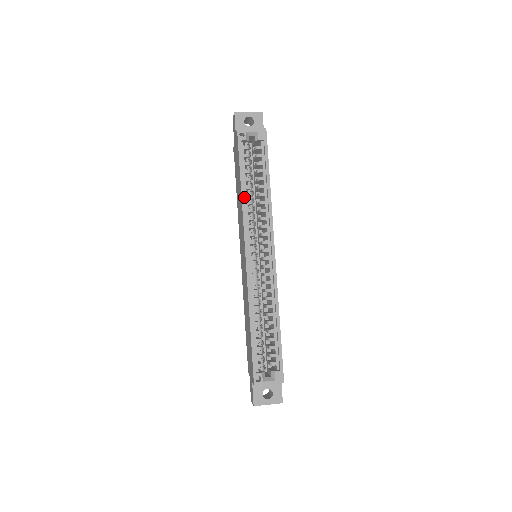
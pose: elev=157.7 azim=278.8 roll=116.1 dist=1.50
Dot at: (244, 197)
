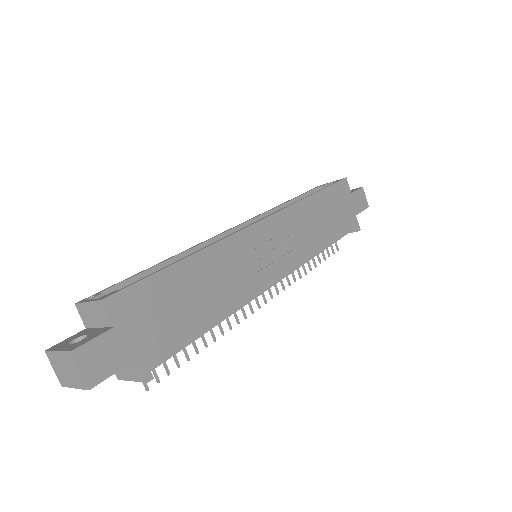
Dot at: (279, 206)
